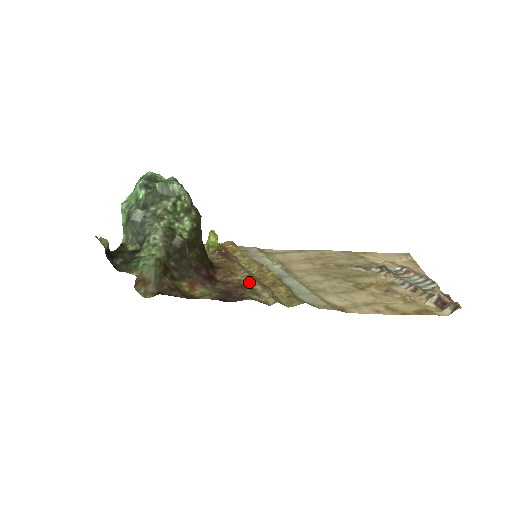
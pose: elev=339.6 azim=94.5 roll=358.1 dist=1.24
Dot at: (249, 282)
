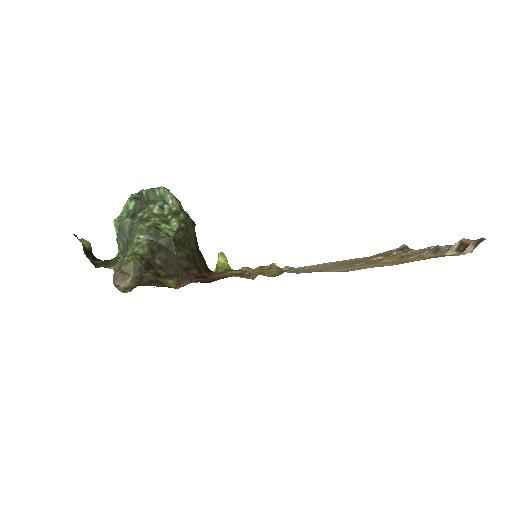
Dot at: (242, 274)
